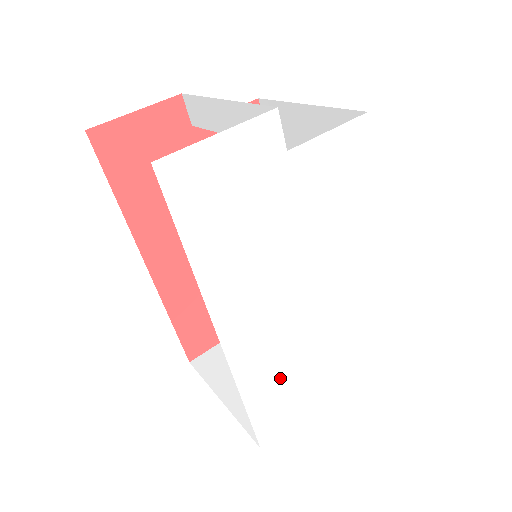
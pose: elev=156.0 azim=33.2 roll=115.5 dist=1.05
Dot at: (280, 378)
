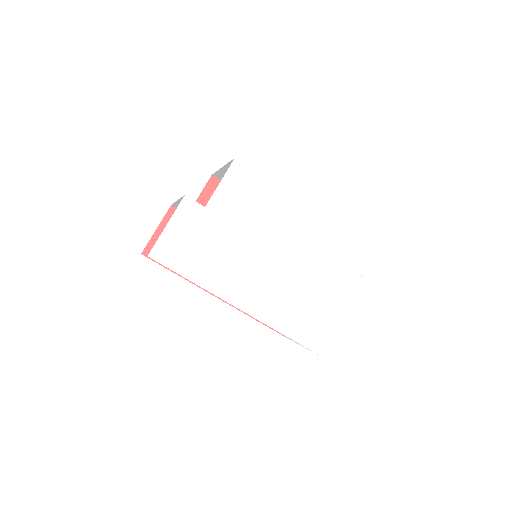
Dot at: (298, 311)
